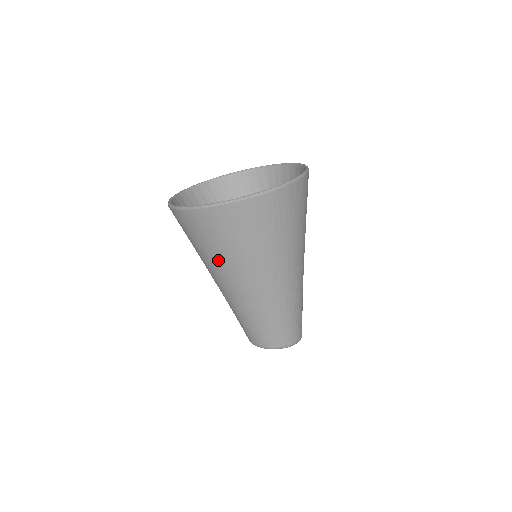
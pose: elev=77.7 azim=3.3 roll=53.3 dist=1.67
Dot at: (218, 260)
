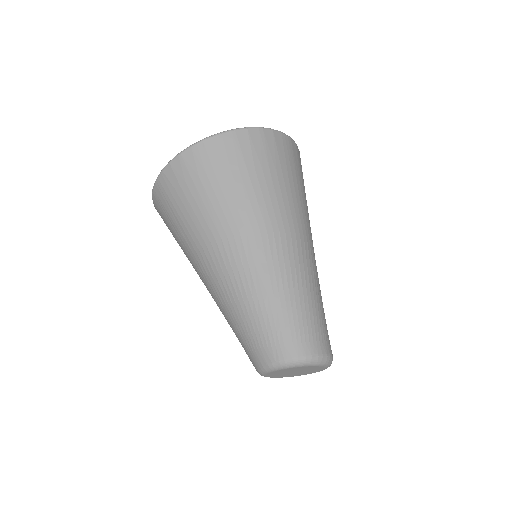
Dot at: (186, 242)
